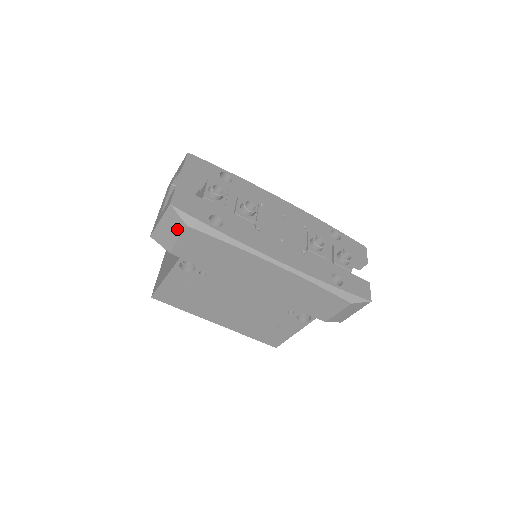
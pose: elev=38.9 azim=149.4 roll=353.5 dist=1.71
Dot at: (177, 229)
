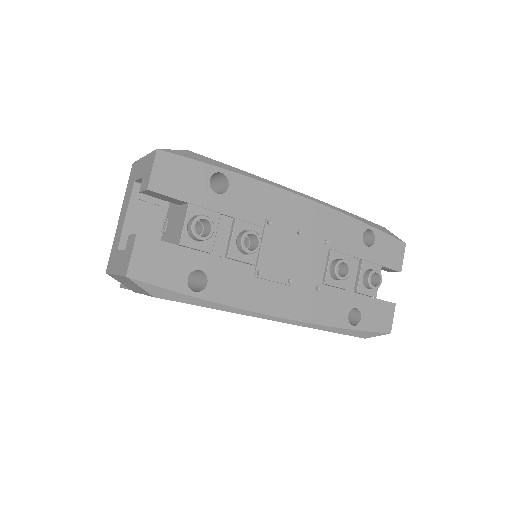
Dot at: (141, 290)
